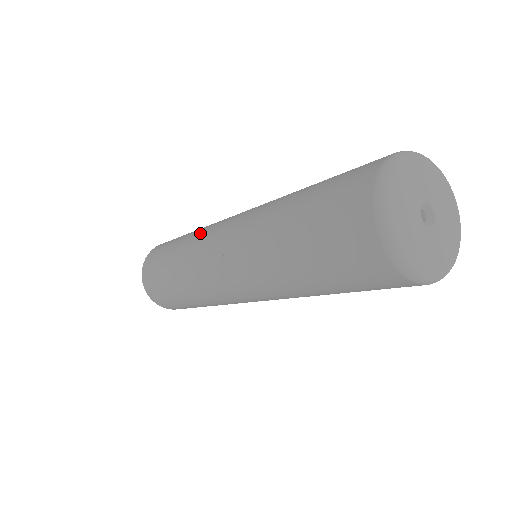
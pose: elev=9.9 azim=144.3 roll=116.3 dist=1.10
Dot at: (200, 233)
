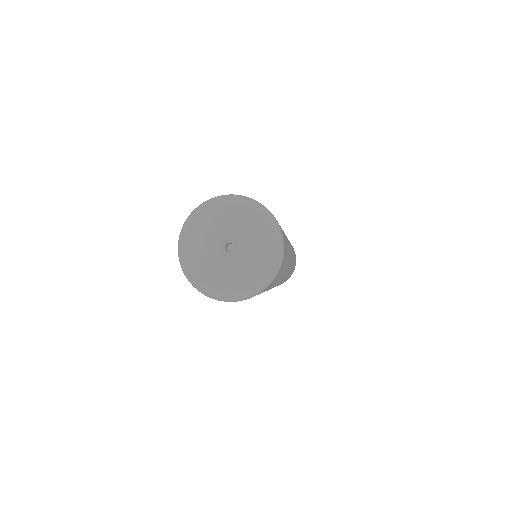
Dot at: occluded
